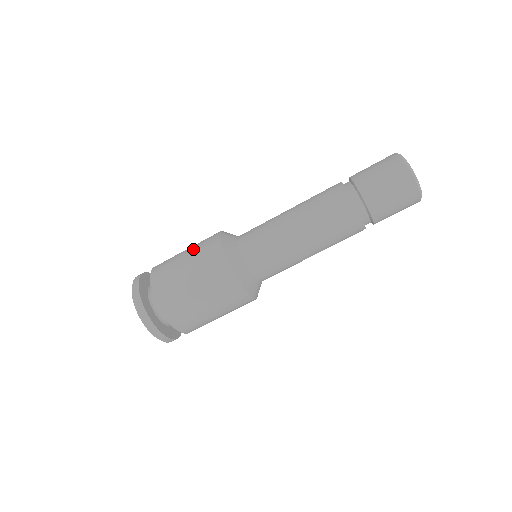
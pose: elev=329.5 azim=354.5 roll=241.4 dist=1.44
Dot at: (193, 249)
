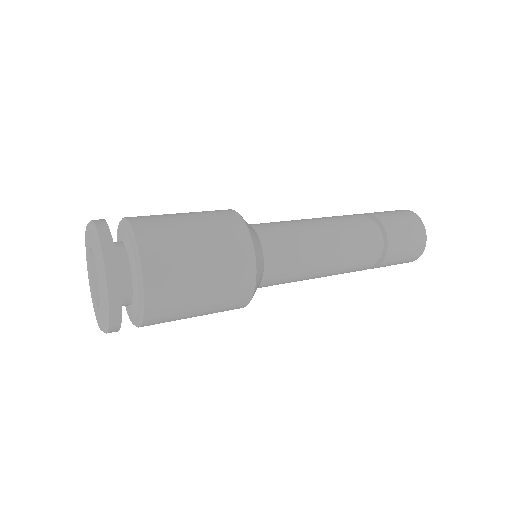
Dot at: (217, 258)
